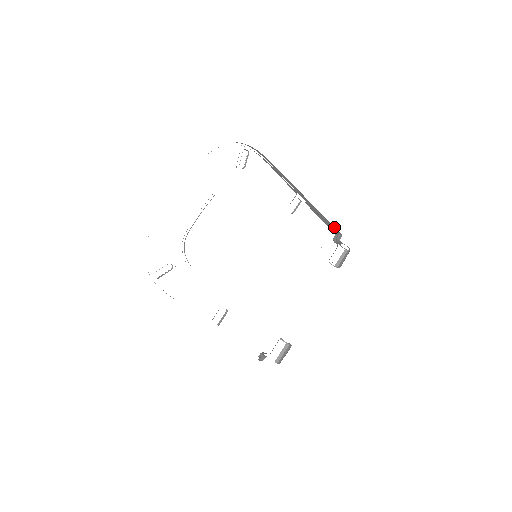
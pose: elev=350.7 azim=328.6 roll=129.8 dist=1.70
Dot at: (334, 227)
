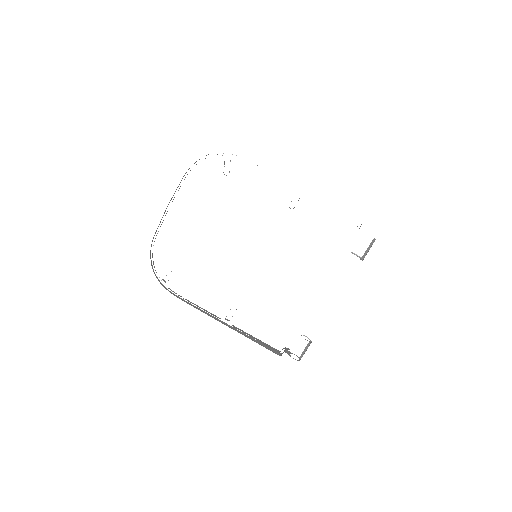
Dot at: occluded
